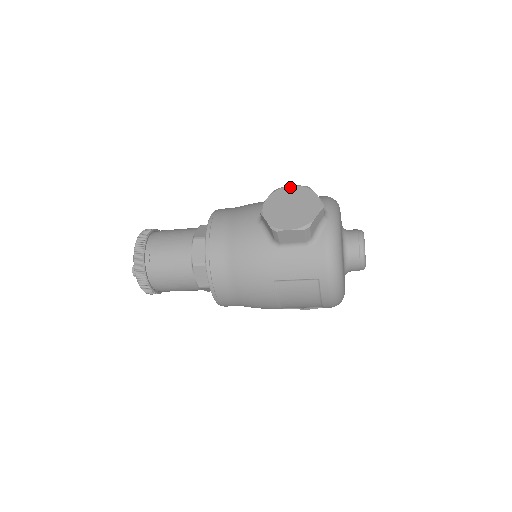
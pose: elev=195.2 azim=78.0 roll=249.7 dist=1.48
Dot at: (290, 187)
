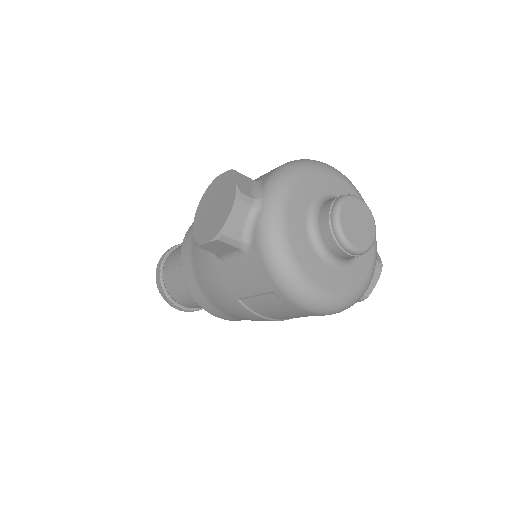
Dot at: (218, 177)
